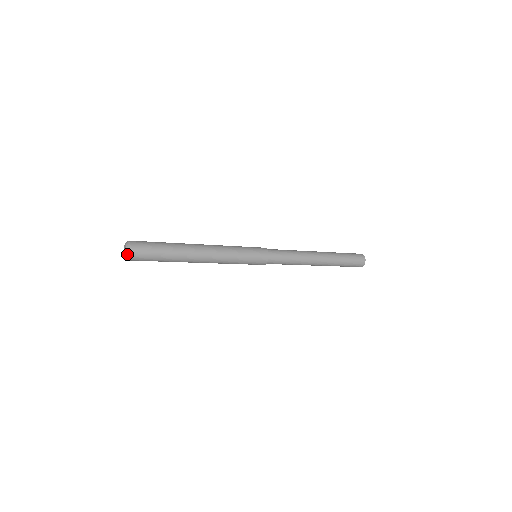
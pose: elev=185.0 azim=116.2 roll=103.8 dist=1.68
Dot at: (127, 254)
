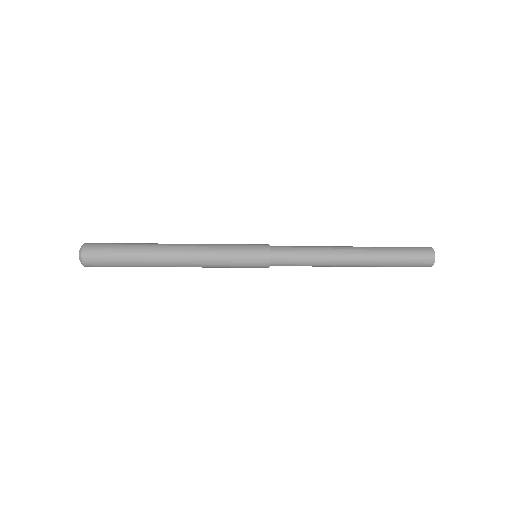
Dot at: (82, 264)
